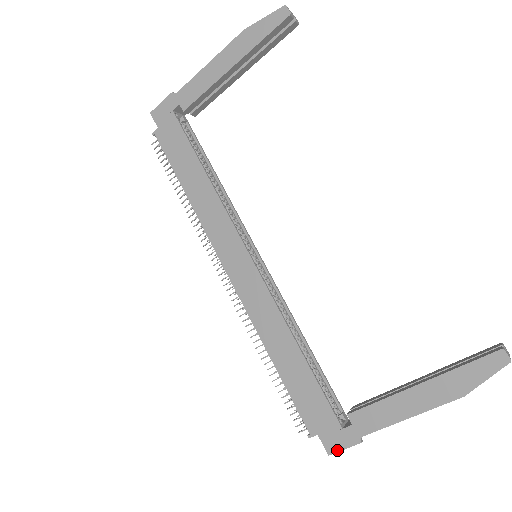
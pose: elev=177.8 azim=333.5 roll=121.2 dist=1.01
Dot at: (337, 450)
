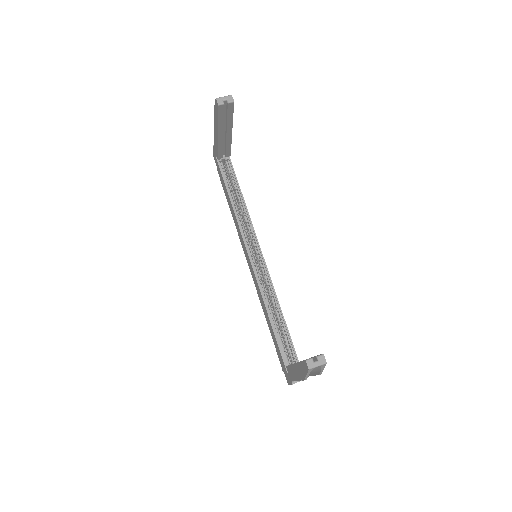
Dot at: (289, 384)
